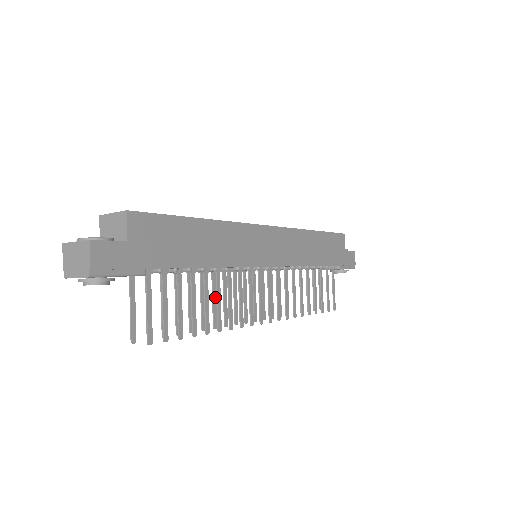
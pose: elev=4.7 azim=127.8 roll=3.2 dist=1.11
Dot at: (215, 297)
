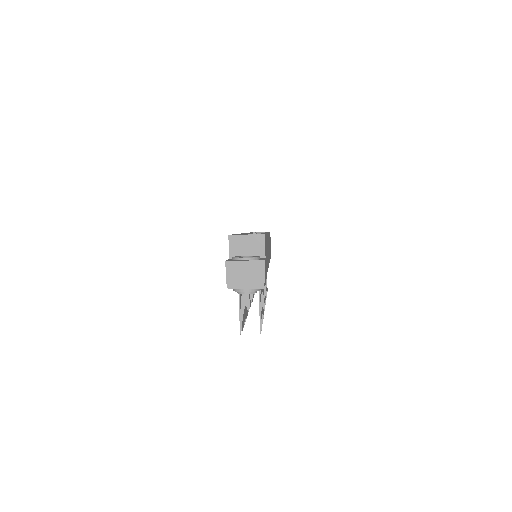
Dot at: occluded
